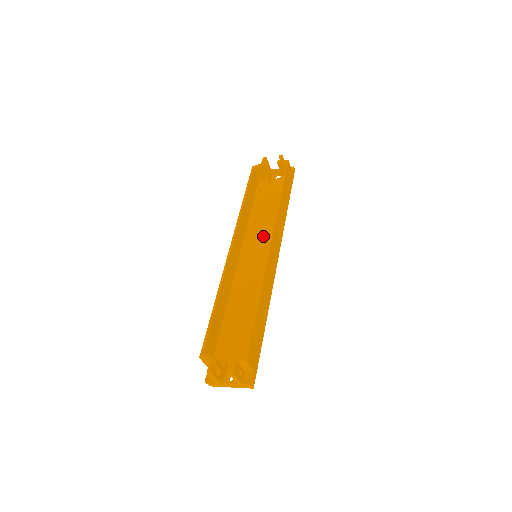
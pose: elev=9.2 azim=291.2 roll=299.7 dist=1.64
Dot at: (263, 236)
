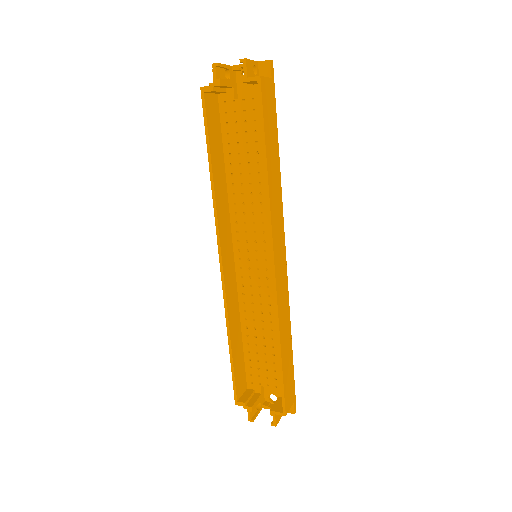
Dot at: (256, 220)
